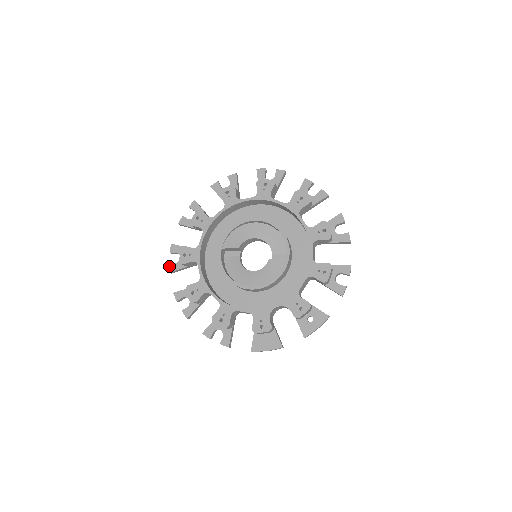
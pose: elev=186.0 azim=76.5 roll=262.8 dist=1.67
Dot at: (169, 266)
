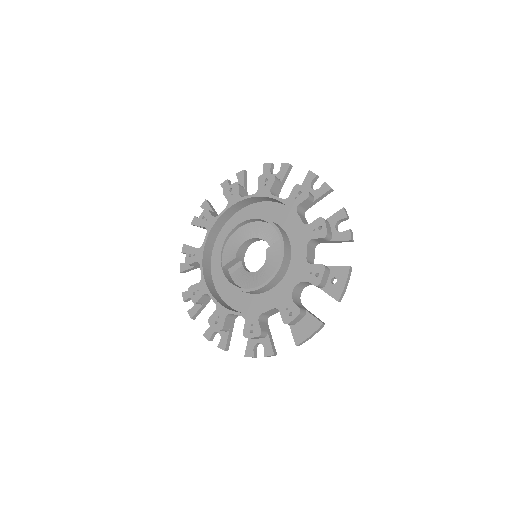
Dot at: (188, 313)
